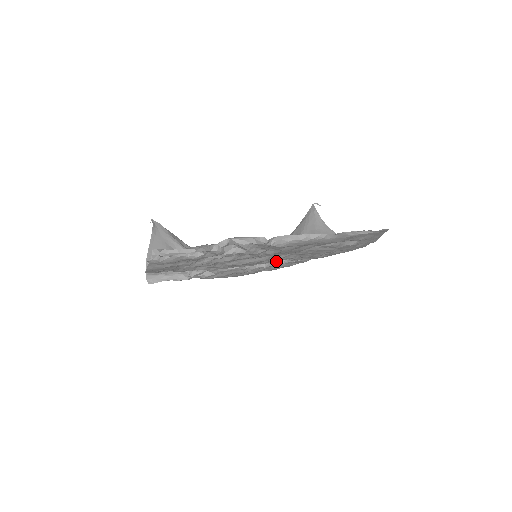
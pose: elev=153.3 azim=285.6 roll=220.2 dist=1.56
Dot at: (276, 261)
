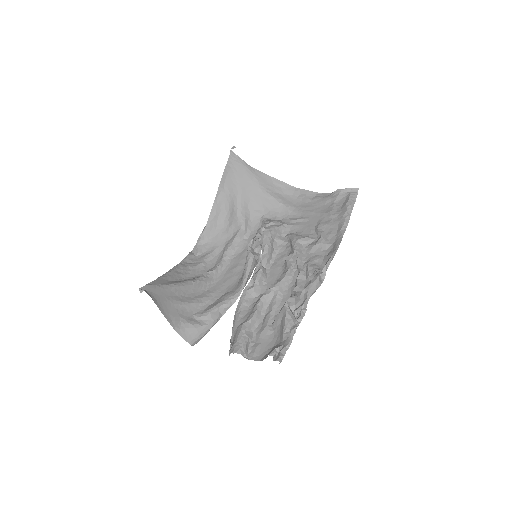
Dot at: occluded
